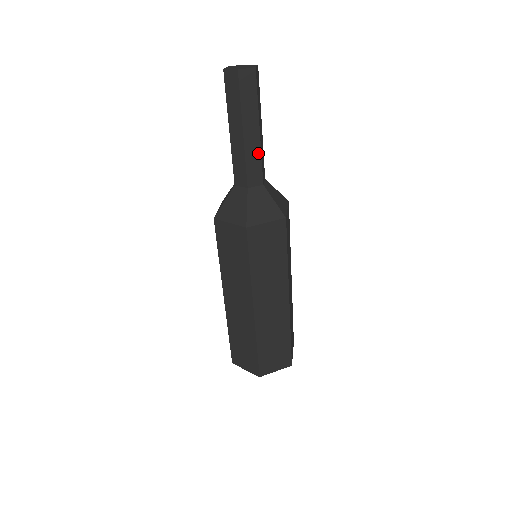
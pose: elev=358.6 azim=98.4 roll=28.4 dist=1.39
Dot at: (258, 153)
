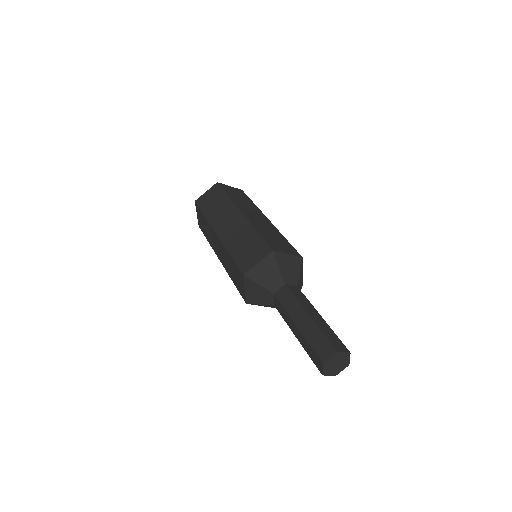
Dot at: occluded
